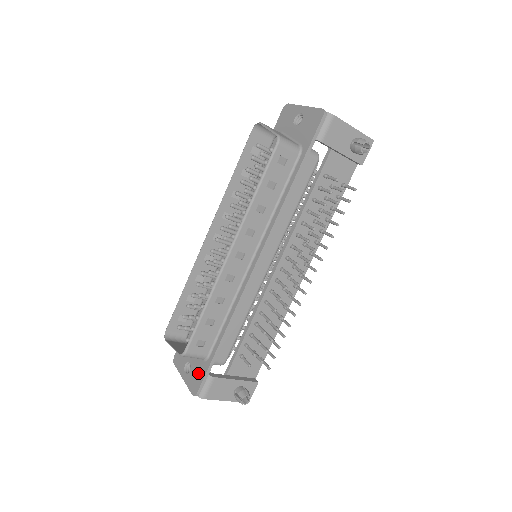
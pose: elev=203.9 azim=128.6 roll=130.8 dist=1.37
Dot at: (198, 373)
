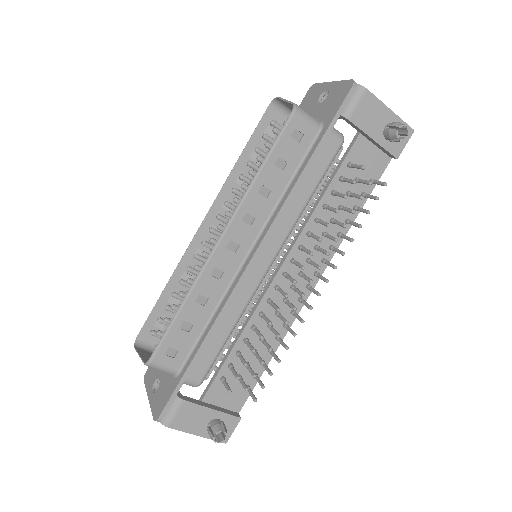
Dot at: (165, 392)
